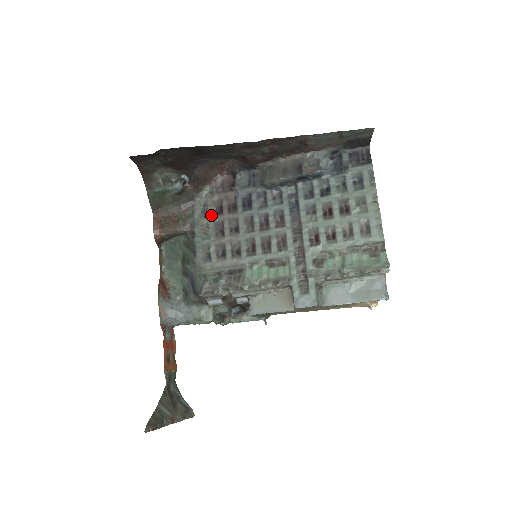
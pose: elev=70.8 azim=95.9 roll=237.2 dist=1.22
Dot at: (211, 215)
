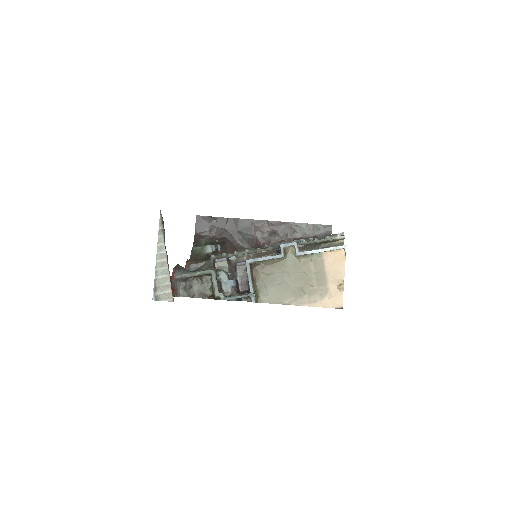
Dot at: occluded
